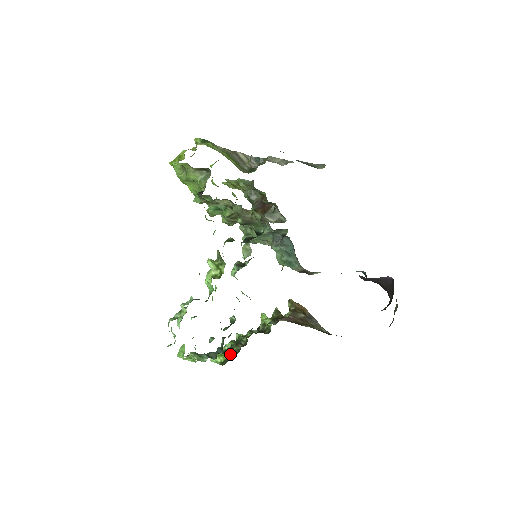
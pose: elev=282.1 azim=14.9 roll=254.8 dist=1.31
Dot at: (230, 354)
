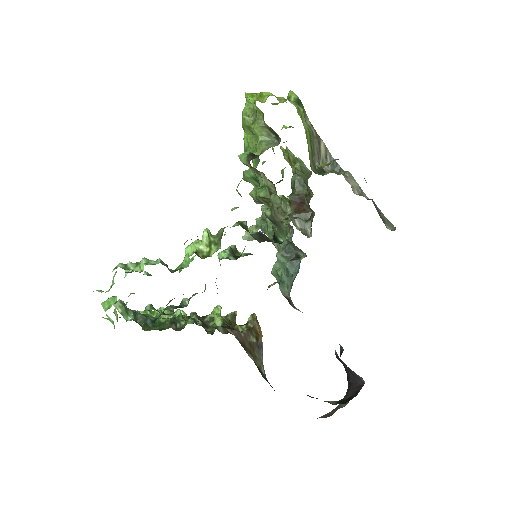
Dot at: occluded
